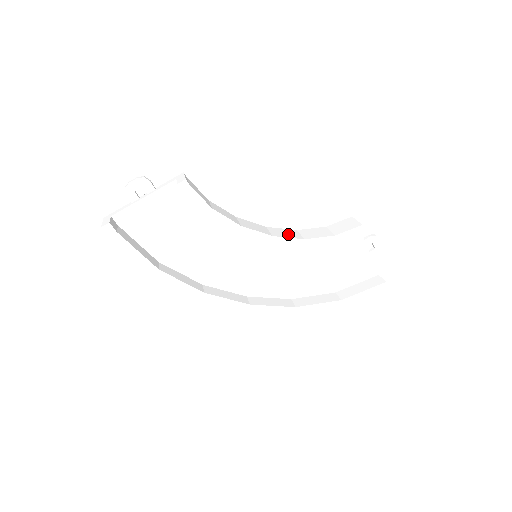
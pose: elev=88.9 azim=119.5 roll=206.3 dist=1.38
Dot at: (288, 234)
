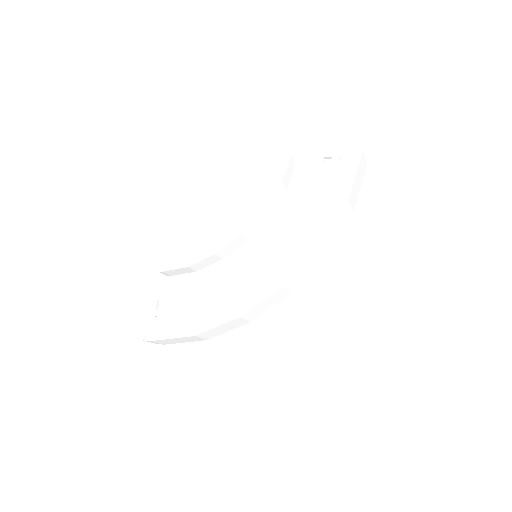
Dot at: occluded
